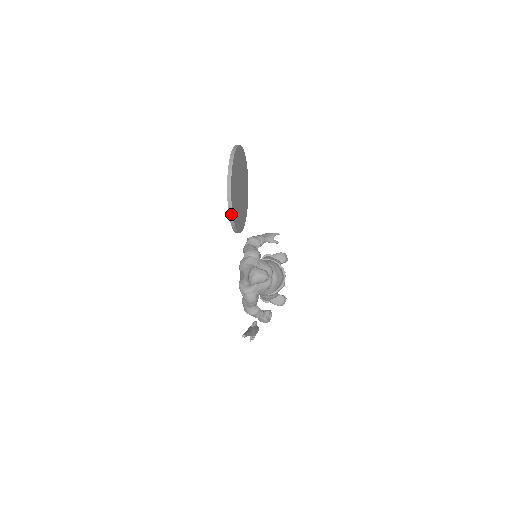
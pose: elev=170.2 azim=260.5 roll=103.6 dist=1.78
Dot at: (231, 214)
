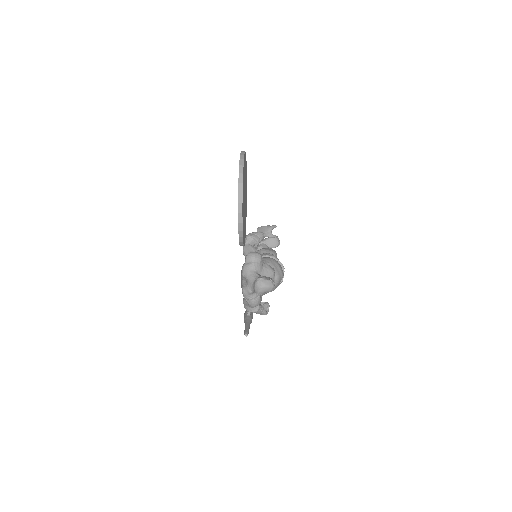
Dot at: (241, 236)
